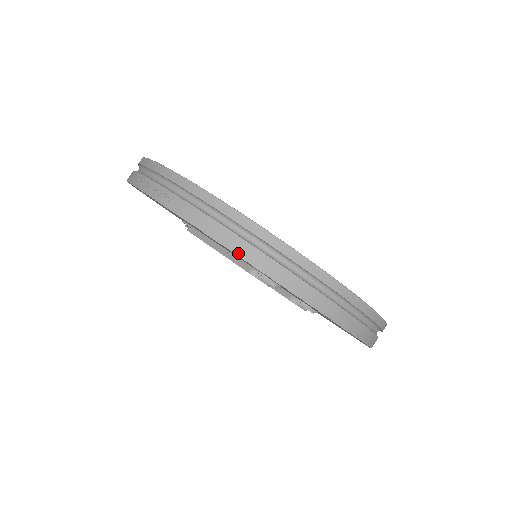
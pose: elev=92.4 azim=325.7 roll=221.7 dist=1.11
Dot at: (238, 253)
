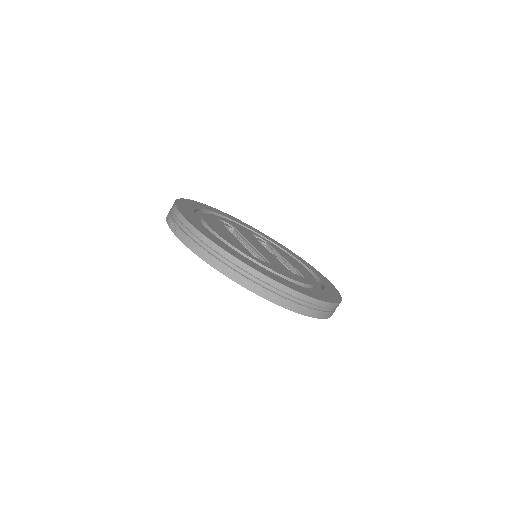
Dot at: (216, 268)
